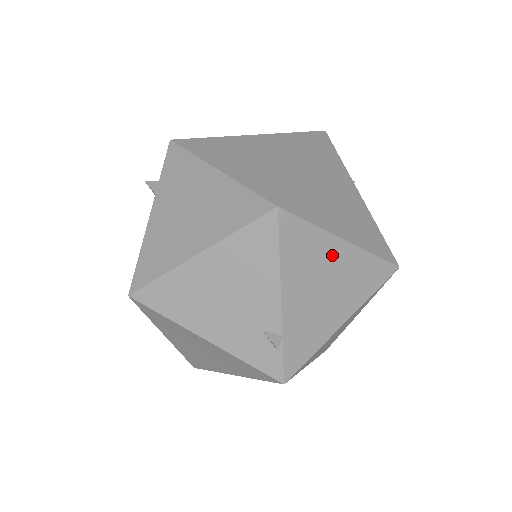
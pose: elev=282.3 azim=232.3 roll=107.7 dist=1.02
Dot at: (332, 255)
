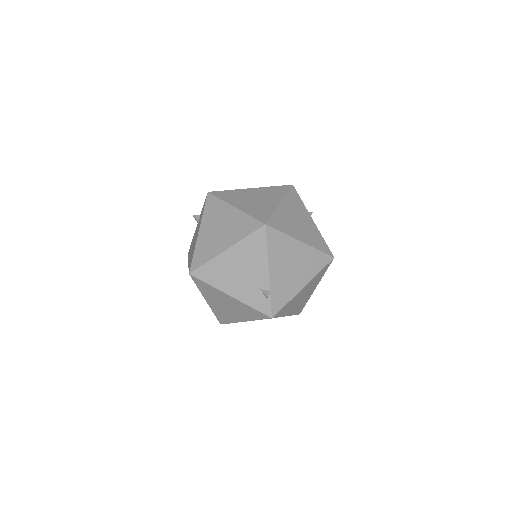
Dot at: (295, 249)
